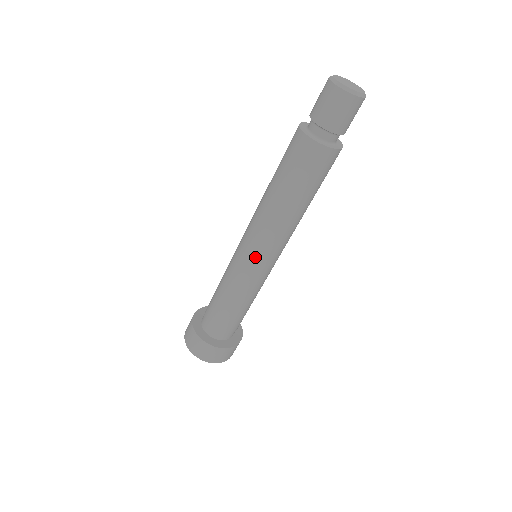
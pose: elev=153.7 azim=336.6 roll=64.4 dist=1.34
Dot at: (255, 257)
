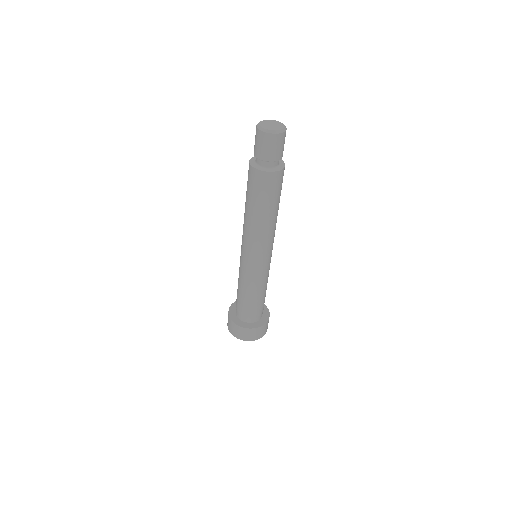
Dot at: (243, 252)
